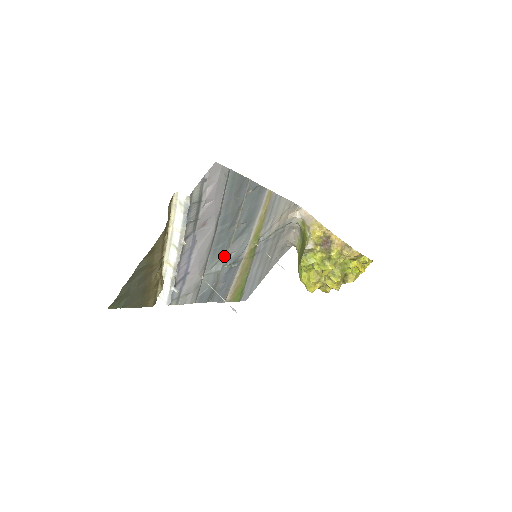
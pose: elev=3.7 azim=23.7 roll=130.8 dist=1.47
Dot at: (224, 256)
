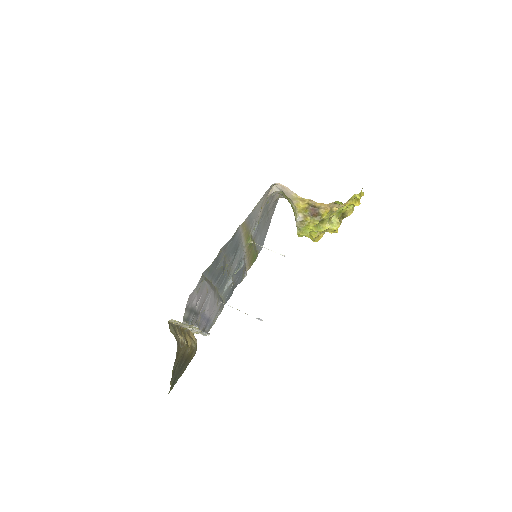
Dot at: (229, 275)
